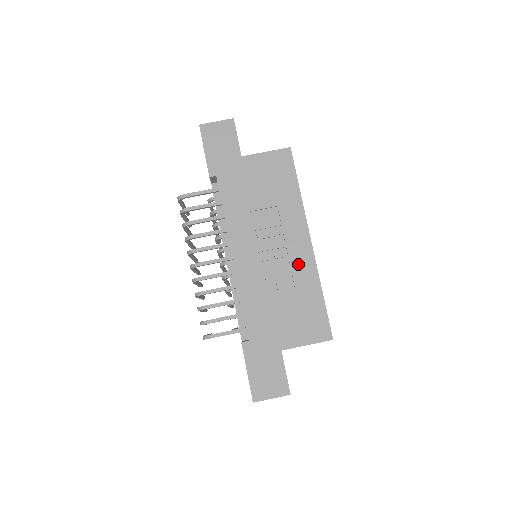
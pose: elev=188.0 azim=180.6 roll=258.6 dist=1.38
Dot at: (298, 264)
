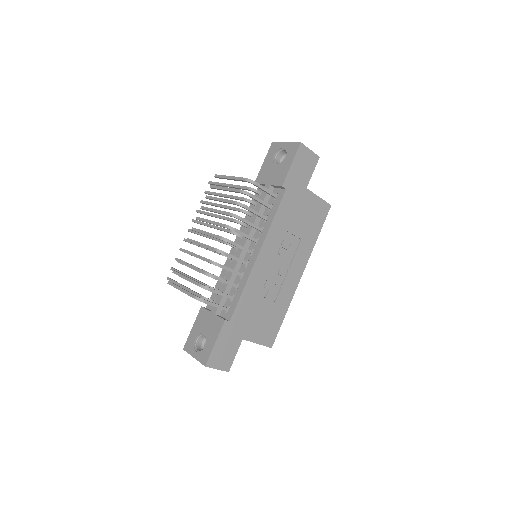
Dot at: (287, 287)
